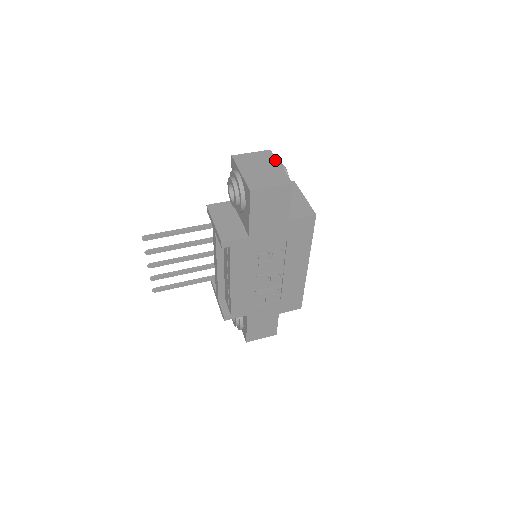
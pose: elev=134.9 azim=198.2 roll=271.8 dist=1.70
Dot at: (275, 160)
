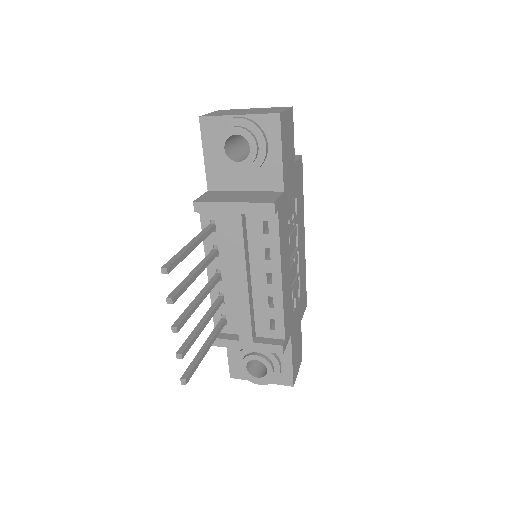
Dot at: (241, 109)
